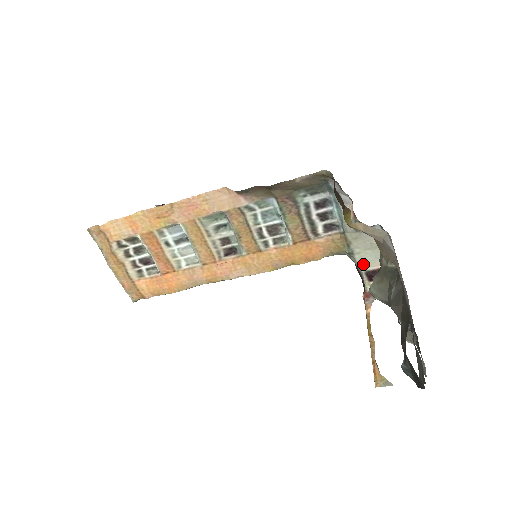
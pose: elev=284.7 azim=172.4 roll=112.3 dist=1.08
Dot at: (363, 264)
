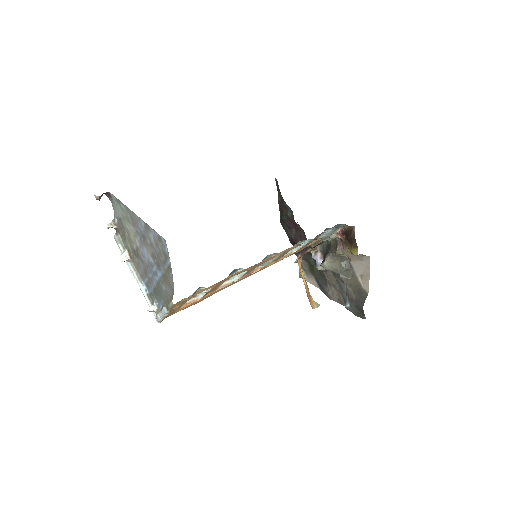
Dot at: occluded
